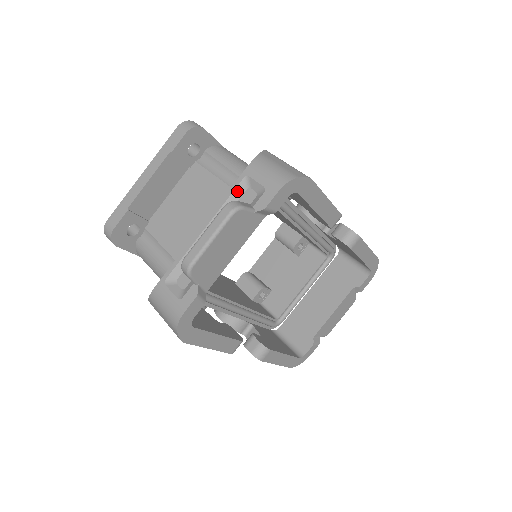
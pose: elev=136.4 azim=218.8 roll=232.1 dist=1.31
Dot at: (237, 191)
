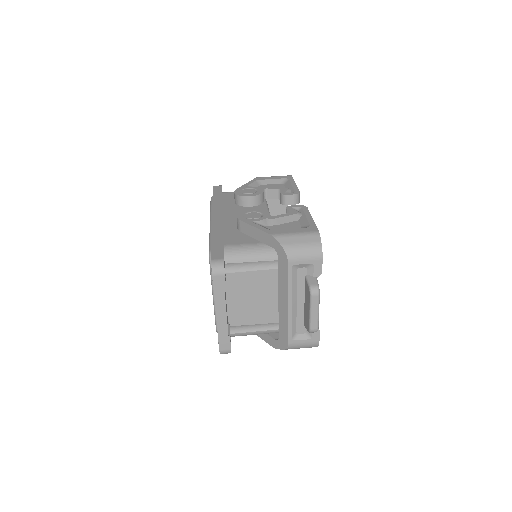
Dot at: (293, 276)
